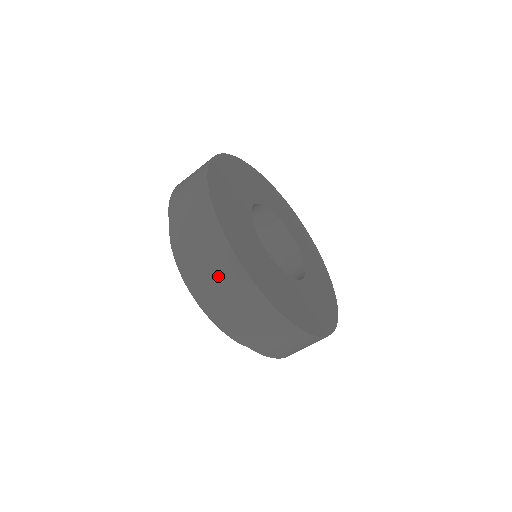
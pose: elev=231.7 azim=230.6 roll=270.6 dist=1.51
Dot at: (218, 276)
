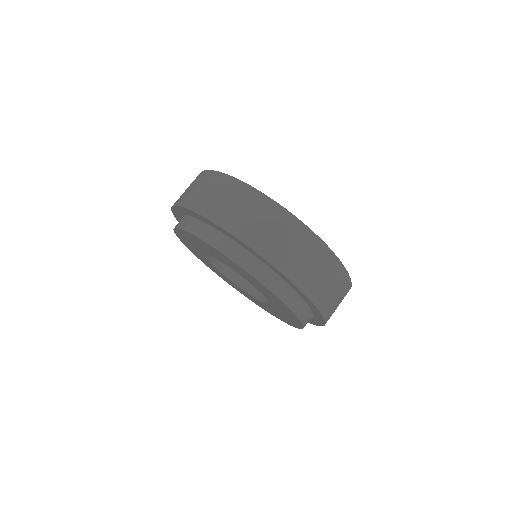
Dot at: (242, 209)
